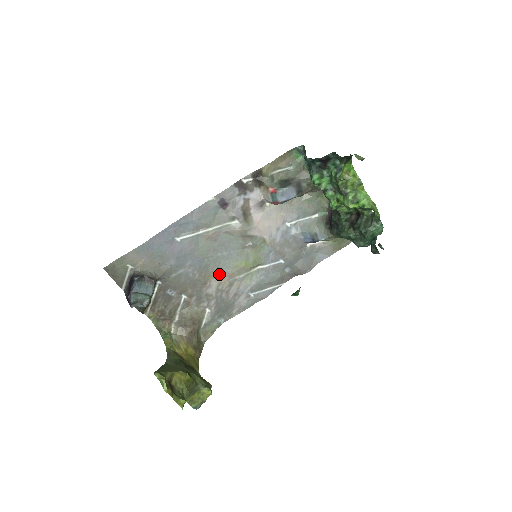
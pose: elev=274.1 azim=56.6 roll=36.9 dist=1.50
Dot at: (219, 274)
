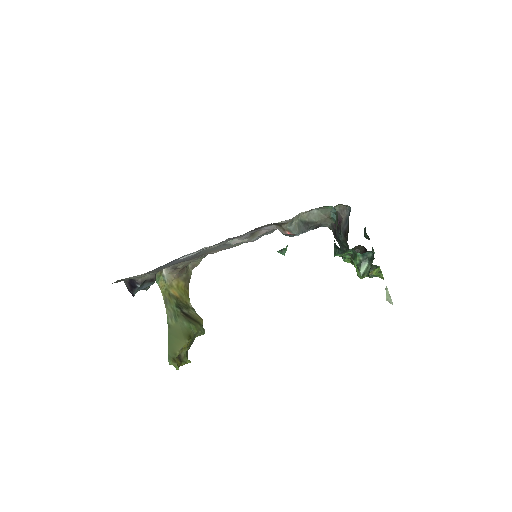
Dot at: (215, 251)
